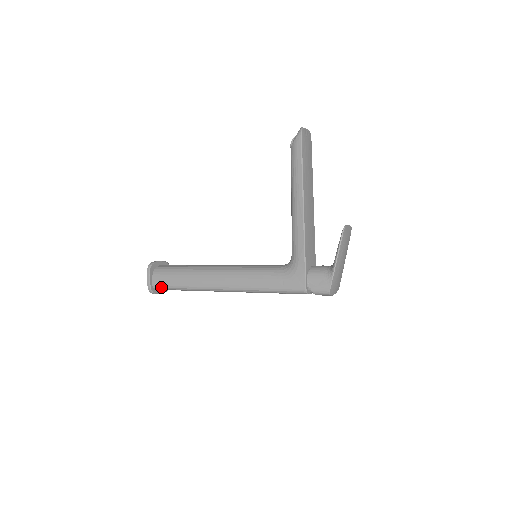
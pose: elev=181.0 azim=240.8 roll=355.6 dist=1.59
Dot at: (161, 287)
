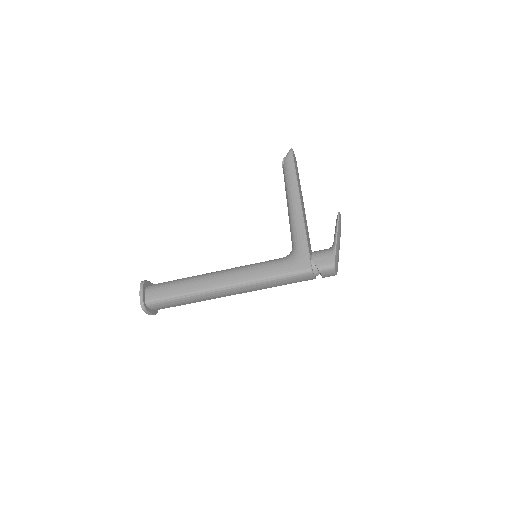
Dot at: (155, 300)
